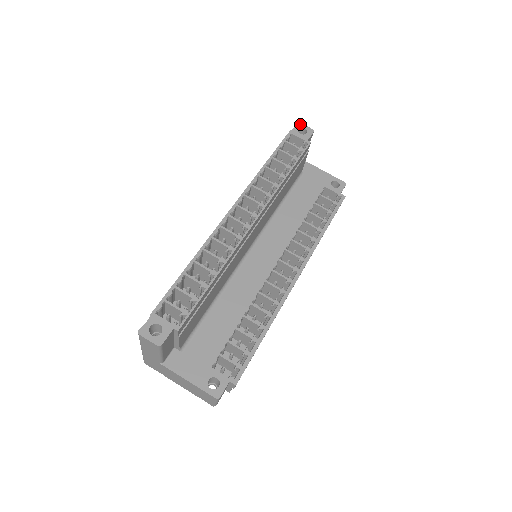
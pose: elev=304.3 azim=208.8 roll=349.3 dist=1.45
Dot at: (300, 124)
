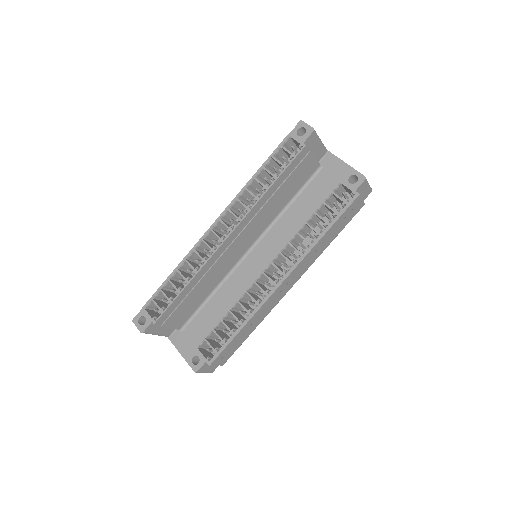
Dot at: (302, 123)
